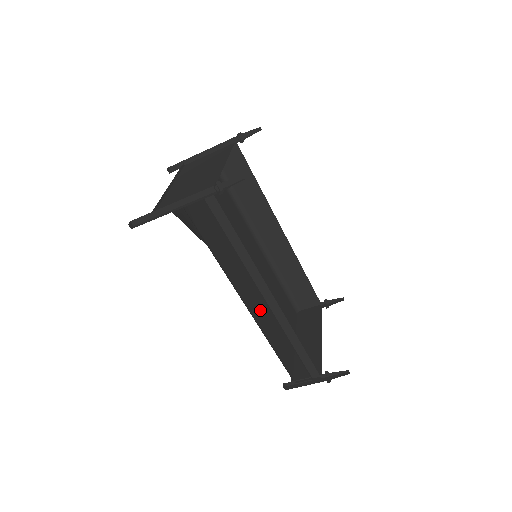
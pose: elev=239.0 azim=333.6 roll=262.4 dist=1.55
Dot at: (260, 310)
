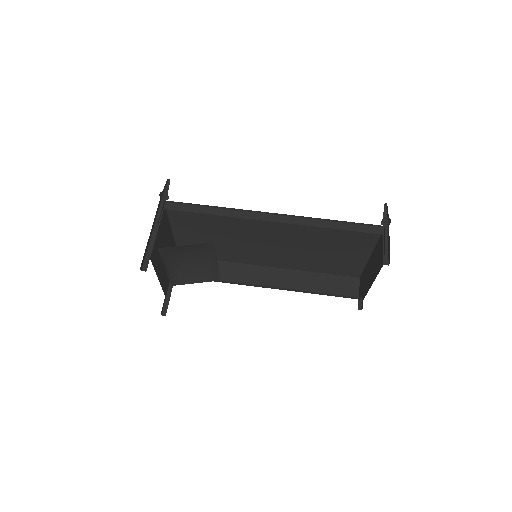
Dot at: occluded
